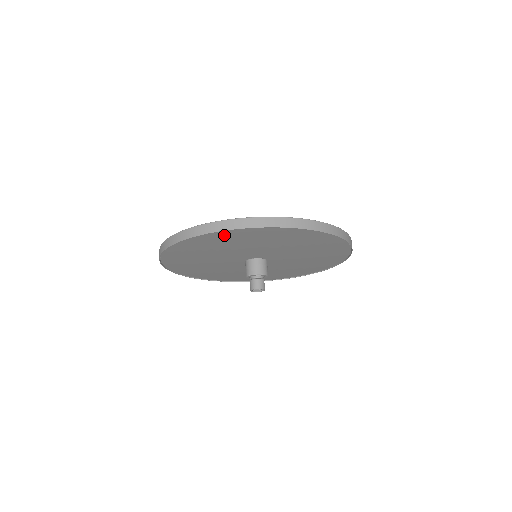
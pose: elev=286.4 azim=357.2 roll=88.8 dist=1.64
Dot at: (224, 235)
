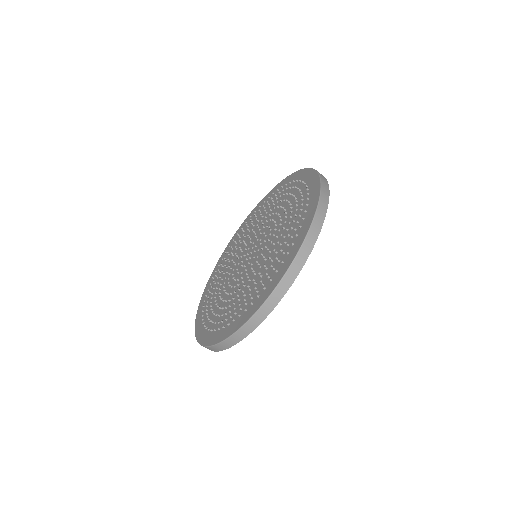
Dot at: occluded
